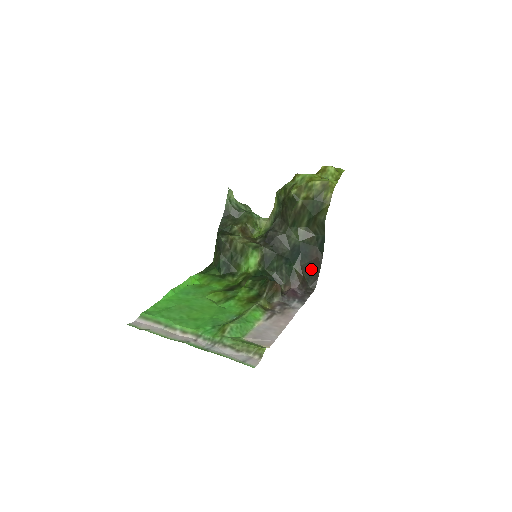
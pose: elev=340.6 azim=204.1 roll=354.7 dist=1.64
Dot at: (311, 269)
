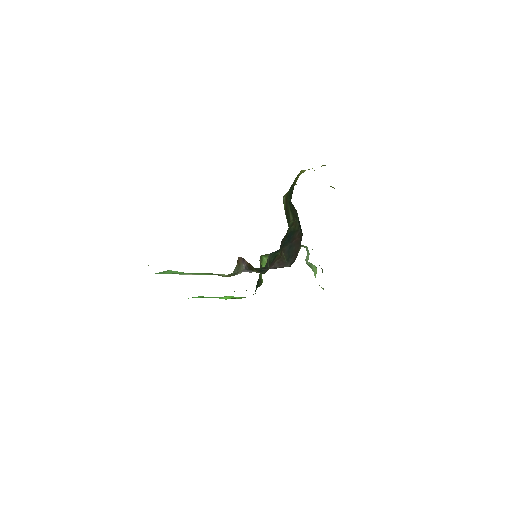
Dot at: (292, 250)
